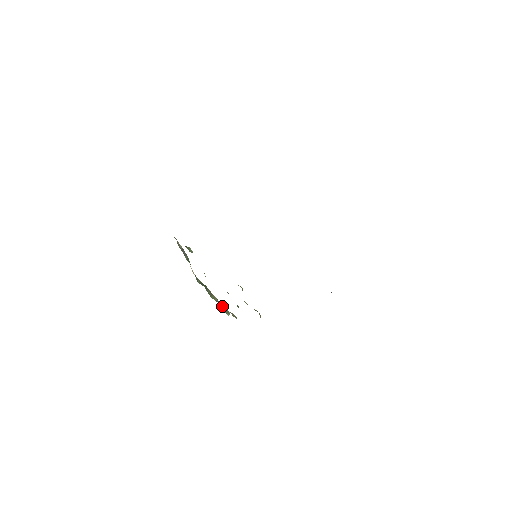
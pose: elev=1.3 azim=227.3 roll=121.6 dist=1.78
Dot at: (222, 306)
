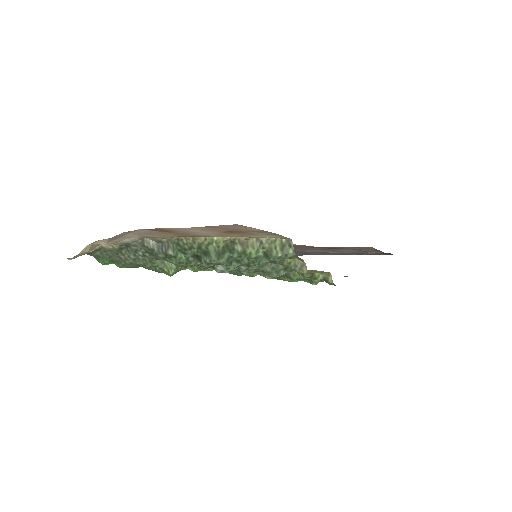
Dot at: (272, 242)
